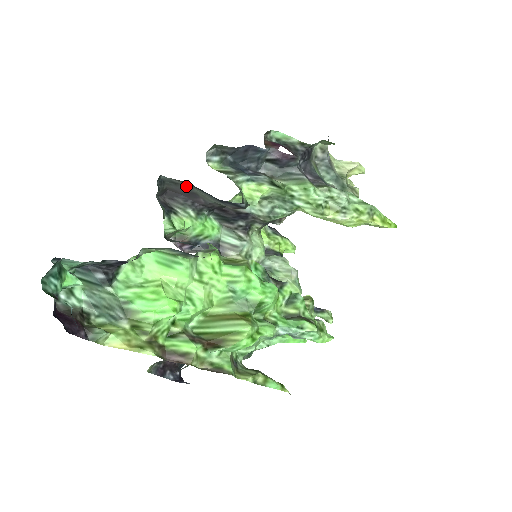
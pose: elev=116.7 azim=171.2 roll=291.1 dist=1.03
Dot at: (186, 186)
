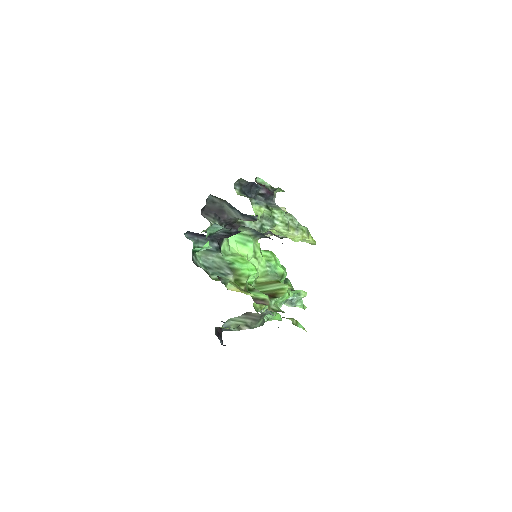
Dot at: (220, 205)
